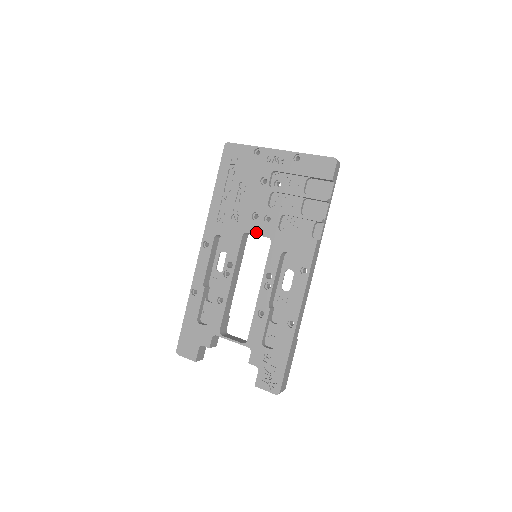
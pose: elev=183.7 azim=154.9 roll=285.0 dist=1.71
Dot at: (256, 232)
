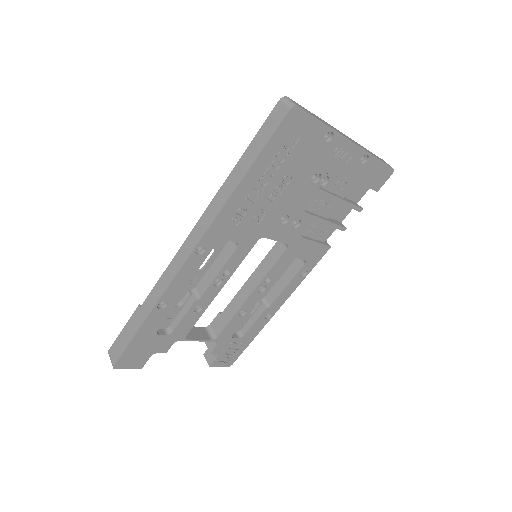
Dot at: (276, 238)
